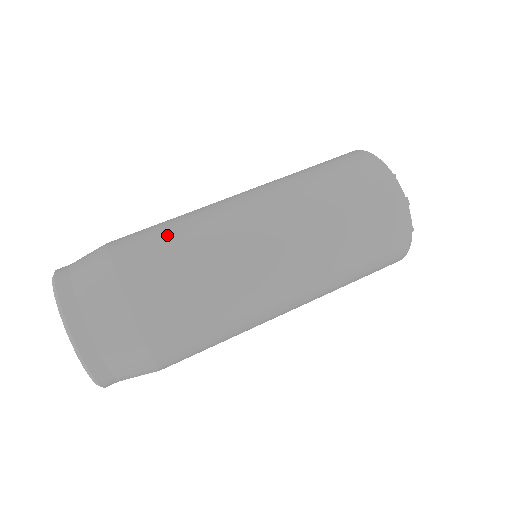
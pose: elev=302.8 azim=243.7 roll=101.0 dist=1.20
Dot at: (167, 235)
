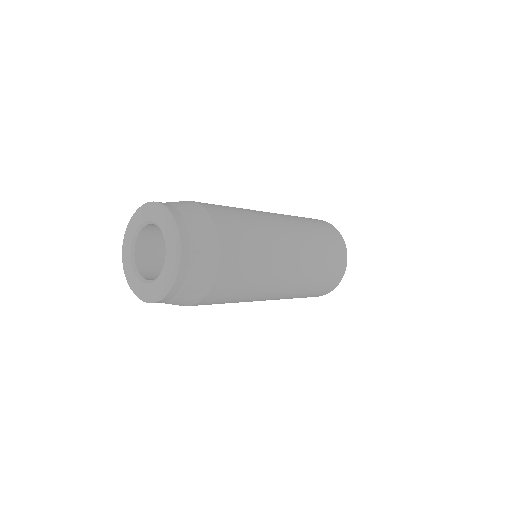
Dot at: occluded
